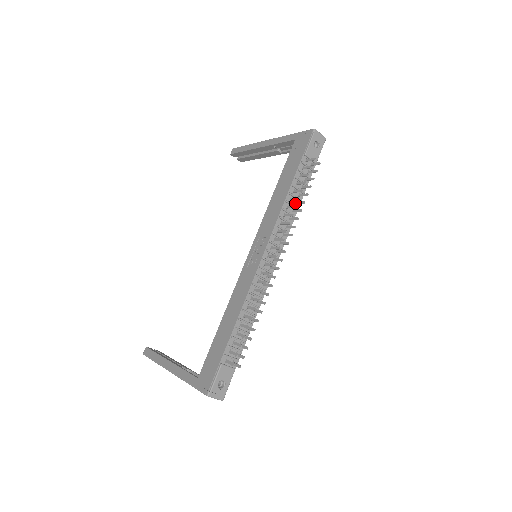
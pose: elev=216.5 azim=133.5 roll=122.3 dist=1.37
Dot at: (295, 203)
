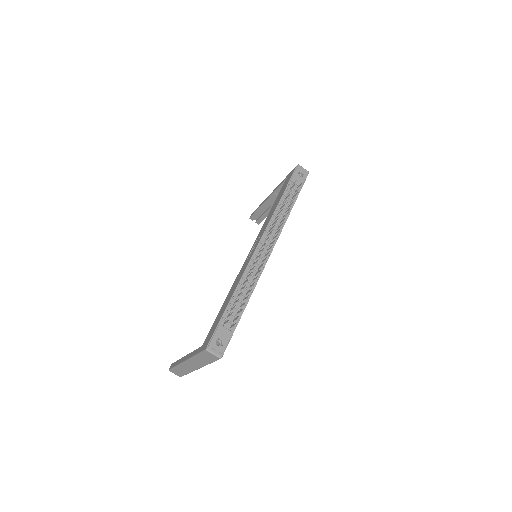
Dot at: (285, 212)
